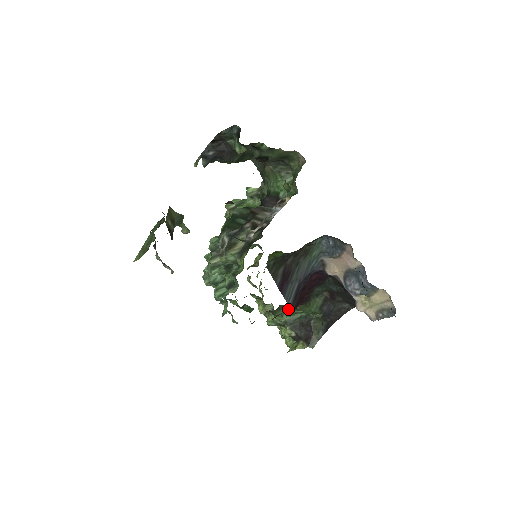
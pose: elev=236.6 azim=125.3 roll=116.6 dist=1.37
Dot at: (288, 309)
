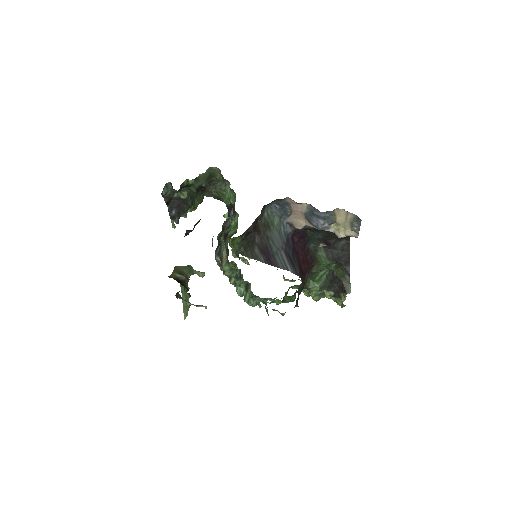
Dot at: (313, 277)
